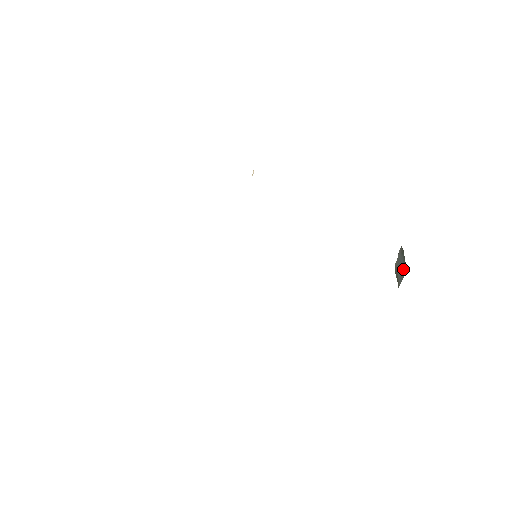
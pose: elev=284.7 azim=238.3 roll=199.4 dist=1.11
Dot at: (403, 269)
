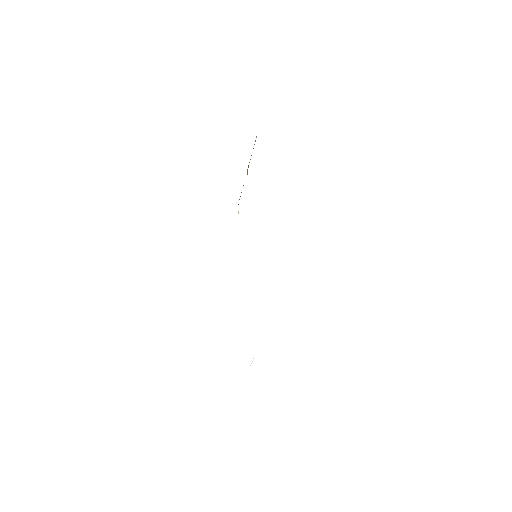
Dot at: occluded
